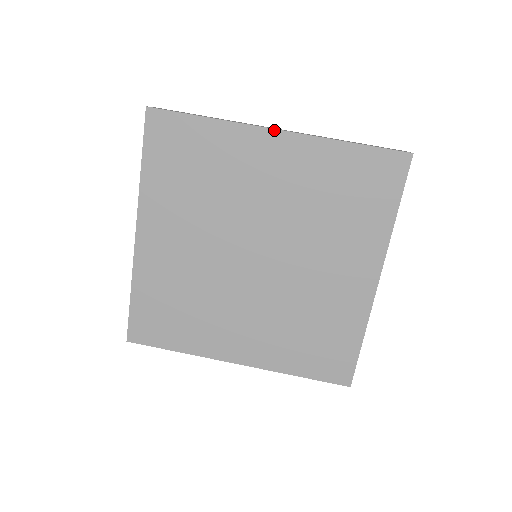
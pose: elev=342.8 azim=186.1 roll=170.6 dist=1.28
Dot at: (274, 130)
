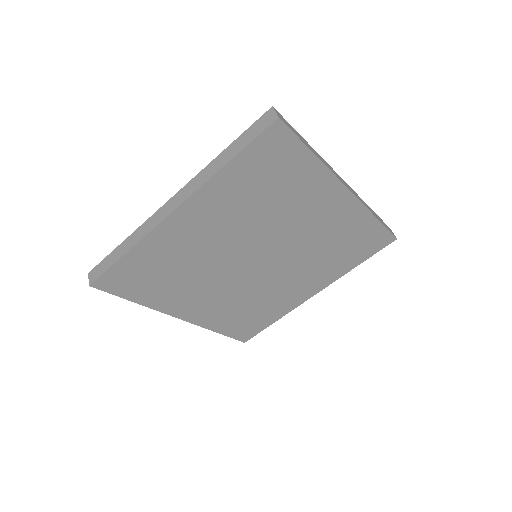
Dot at: (172, 213)
